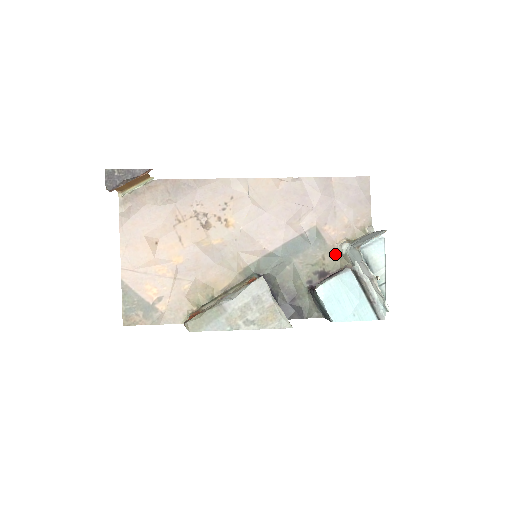
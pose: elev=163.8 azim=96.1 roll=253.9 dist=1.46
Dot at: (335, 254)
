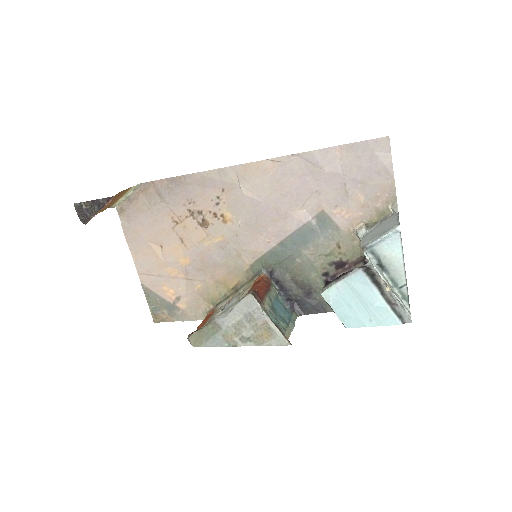
Dot at: (352, 241)
